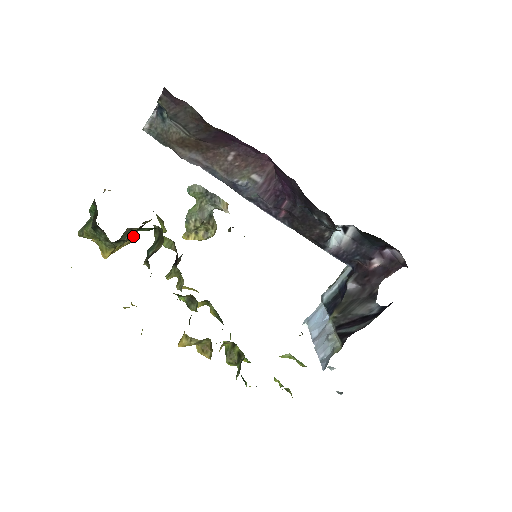
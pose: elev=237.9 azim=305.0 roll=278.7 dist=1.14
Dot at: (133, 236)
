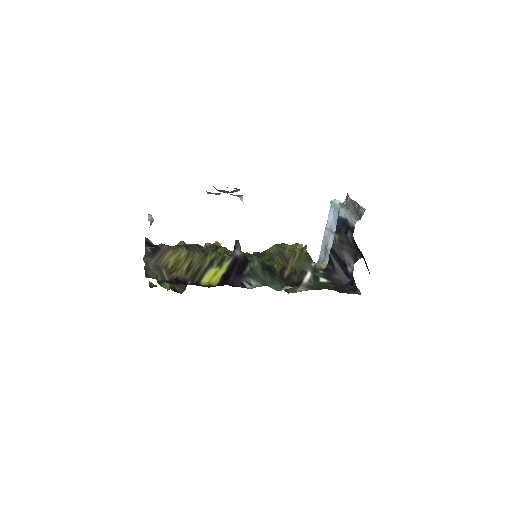
Dot at: occluded
